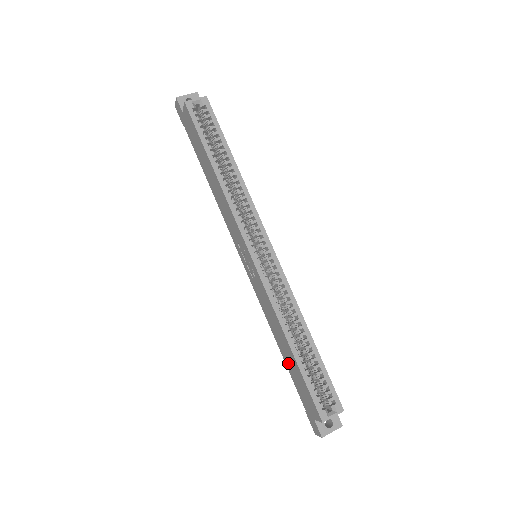
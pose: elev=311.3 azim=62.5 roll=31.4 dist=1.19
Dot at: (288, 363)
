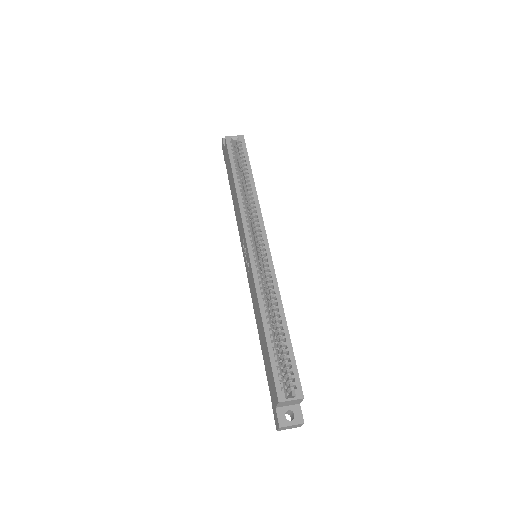
Dot at: (263, 351)
